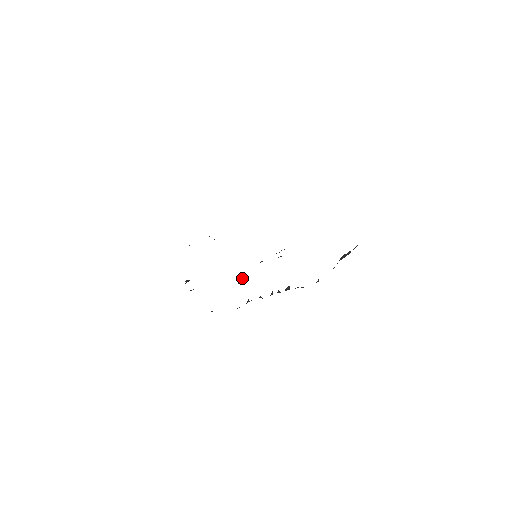
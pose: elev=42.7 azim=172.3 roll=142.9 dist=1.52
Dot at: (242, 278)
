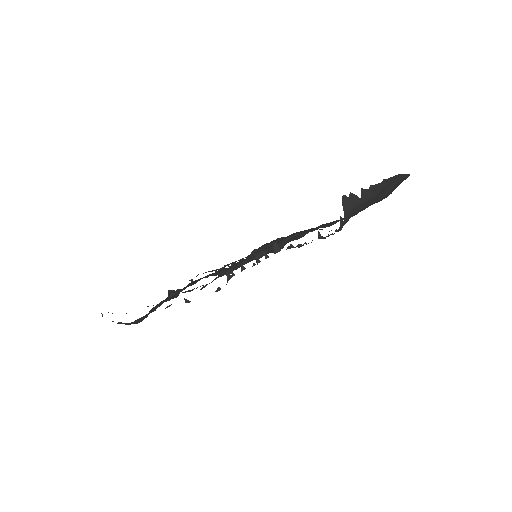
Dot at: (232, 271)
